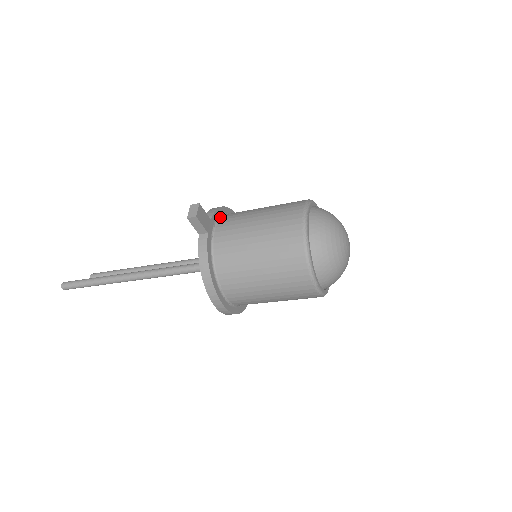
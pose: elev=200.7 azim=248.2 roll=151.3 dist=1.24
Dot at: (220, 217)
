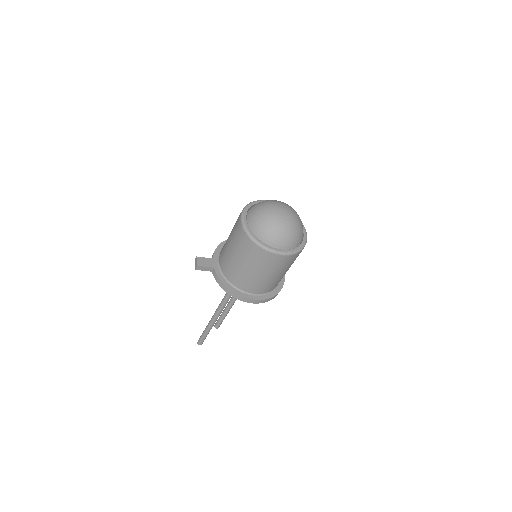
Dot at: occluded
